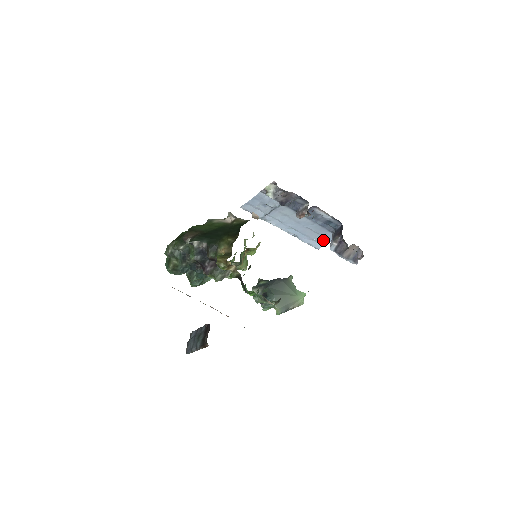
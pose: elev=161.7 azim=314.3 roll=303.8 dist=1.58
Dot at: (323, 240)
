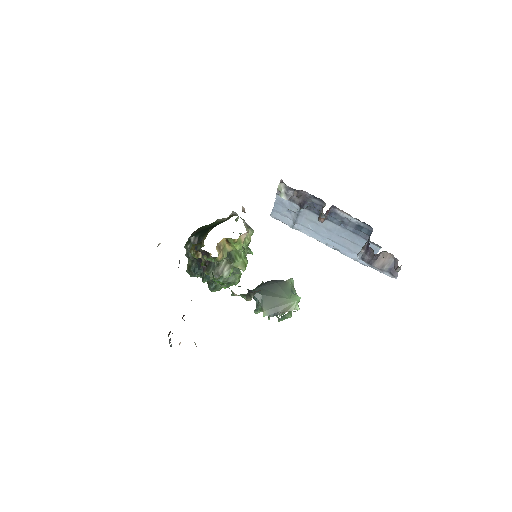
Dot at: occluded
